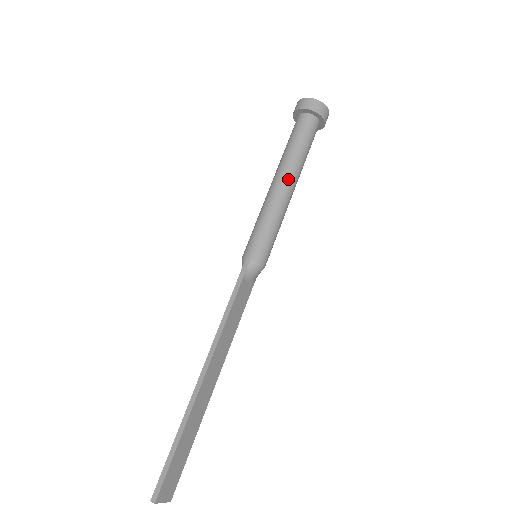
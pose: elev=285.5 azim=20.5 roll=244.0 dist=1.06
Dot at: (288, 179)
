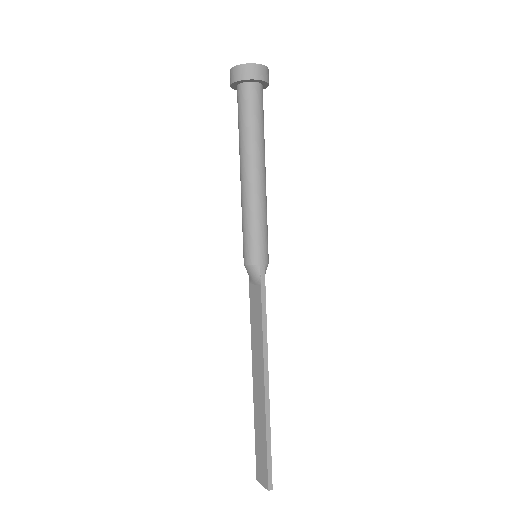
Dot at: (265, 169)
